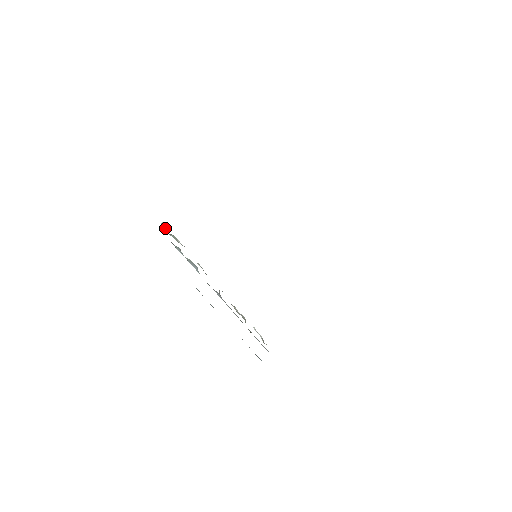
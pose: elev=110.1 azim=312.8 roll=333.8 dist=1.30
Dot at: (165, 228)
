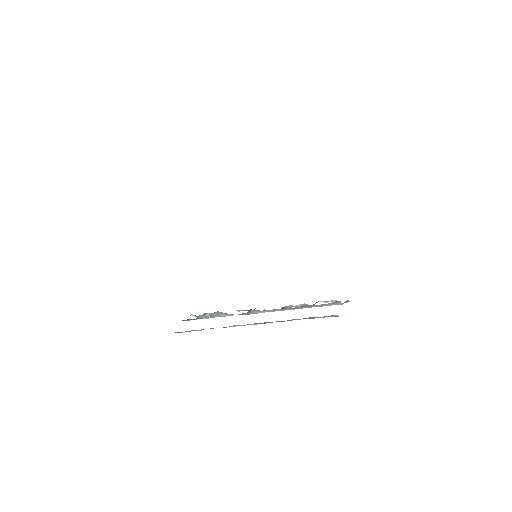
Dot at: occluded
